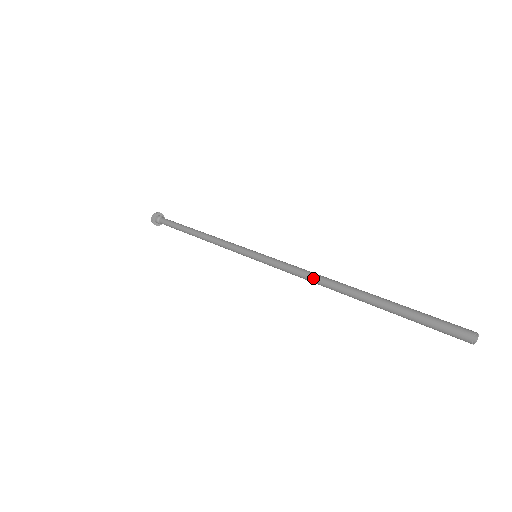
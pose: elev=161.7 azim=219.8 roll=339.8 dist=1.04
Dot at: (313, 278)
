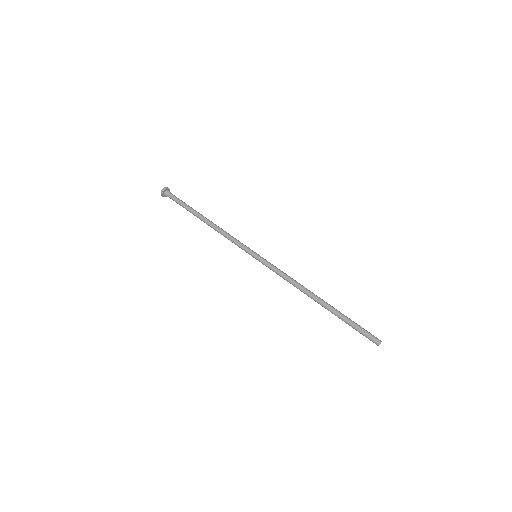
Dot at: (297, 287)
